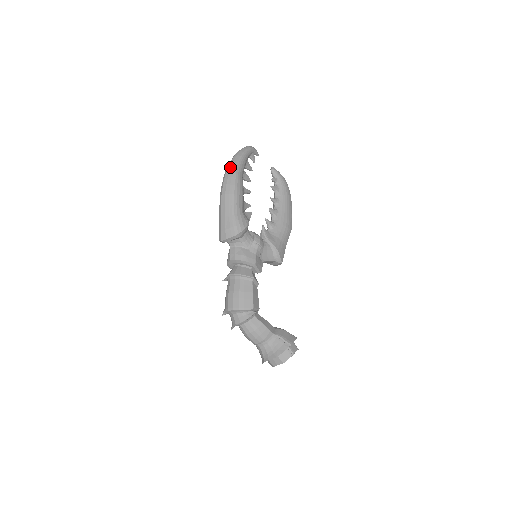
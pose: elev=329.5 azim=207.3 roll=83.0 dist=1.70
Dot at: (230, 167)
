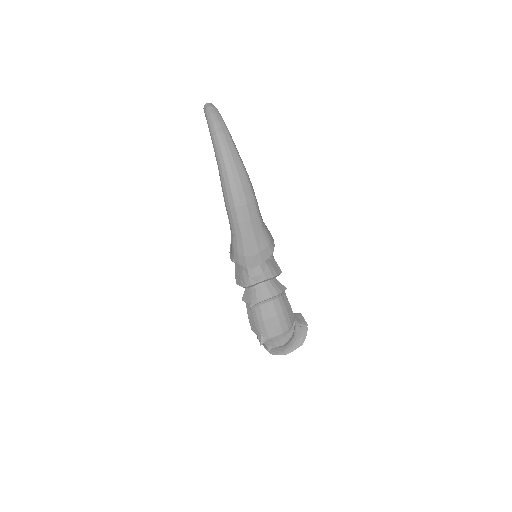
Dot at: (233, 158)
